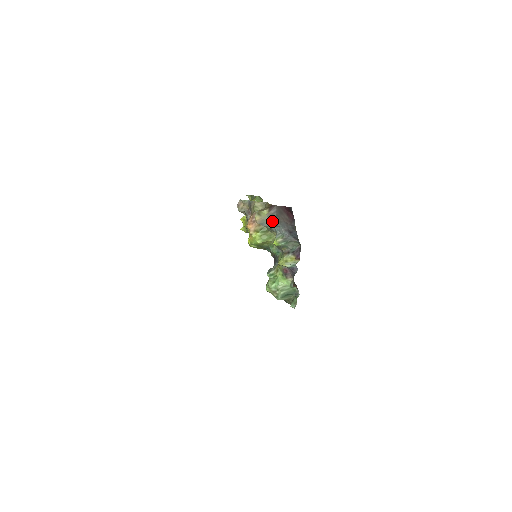
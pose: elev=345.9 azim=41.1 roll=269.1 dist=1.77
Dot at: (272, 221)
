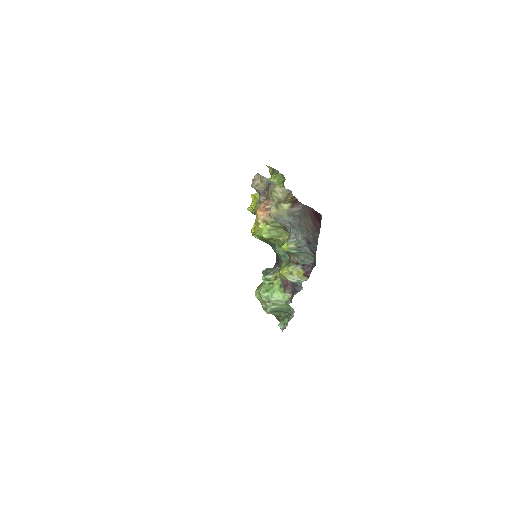
Dot at: (290, 220)
